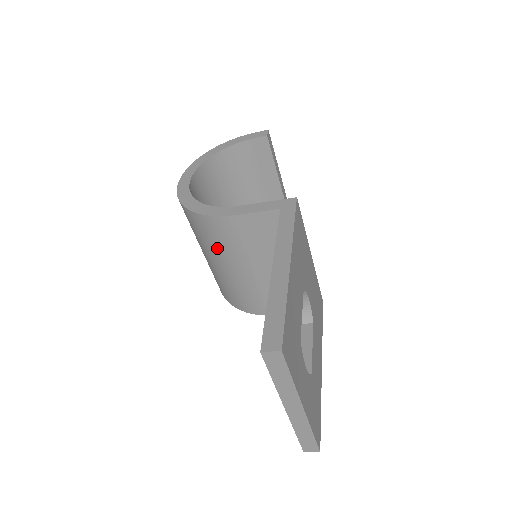
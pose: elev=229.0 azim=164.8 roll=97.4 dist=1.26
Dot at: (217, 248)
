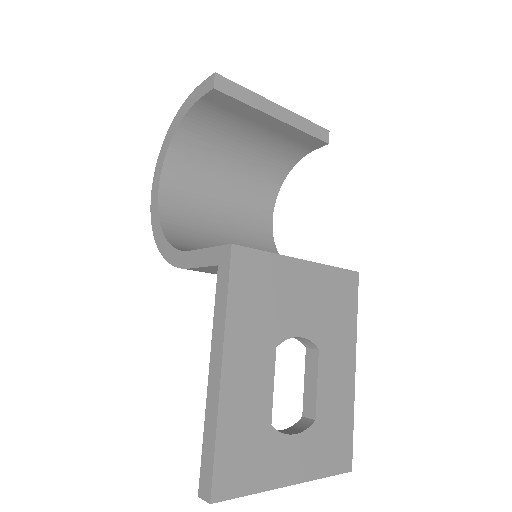
Dot at: occluded
